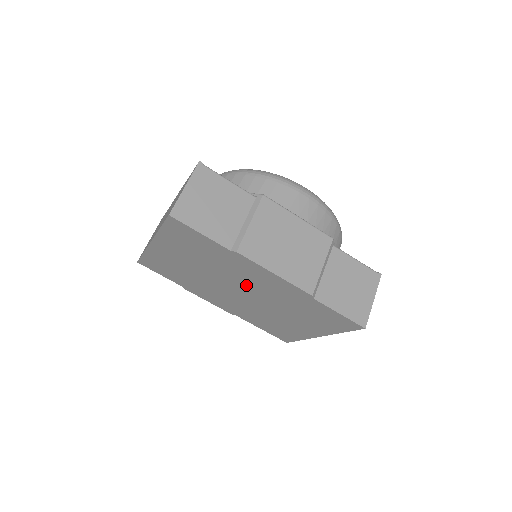
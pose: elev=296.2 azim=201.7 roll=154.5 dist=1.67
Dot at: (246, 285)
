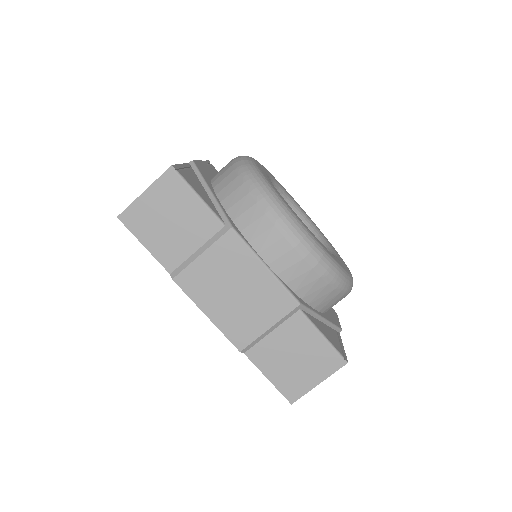
Dot at: occluded
